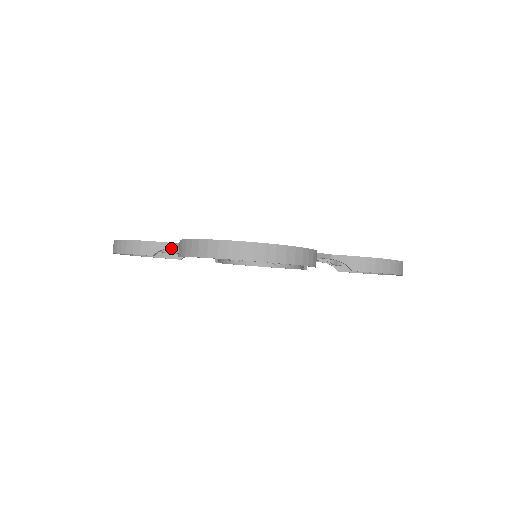
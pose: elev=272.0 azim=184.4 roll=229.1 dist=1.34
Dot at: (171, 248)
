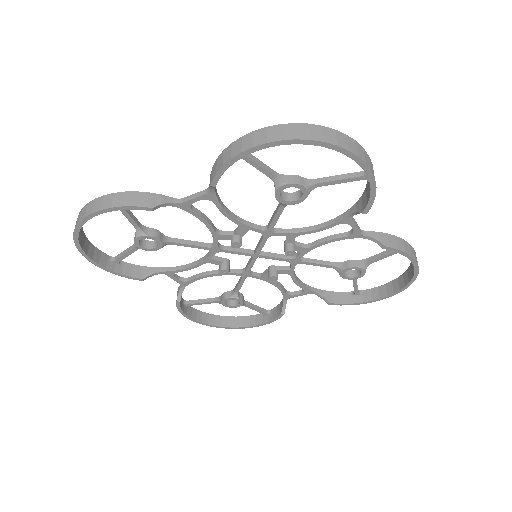
Dot at: (155, 232)
